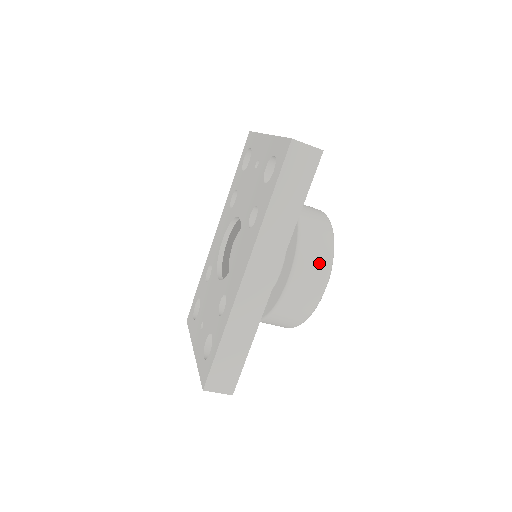
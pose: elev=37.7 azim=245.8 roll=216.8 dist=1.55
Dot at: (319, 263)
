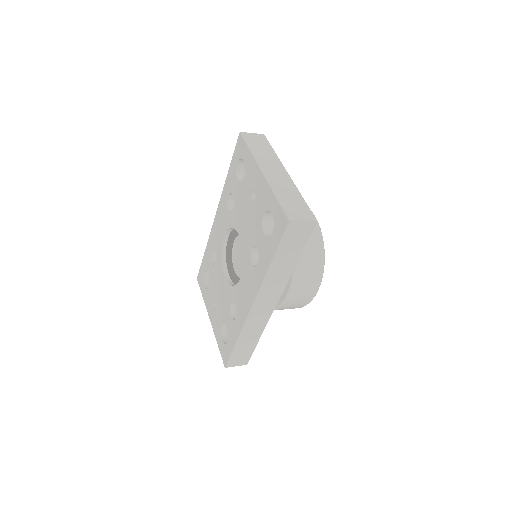
Dot at: (312, 279)
